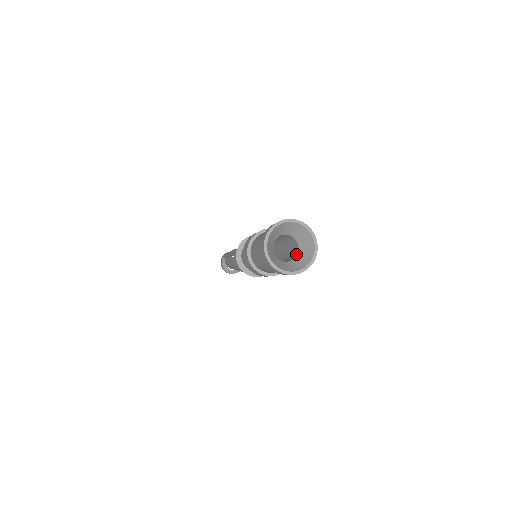
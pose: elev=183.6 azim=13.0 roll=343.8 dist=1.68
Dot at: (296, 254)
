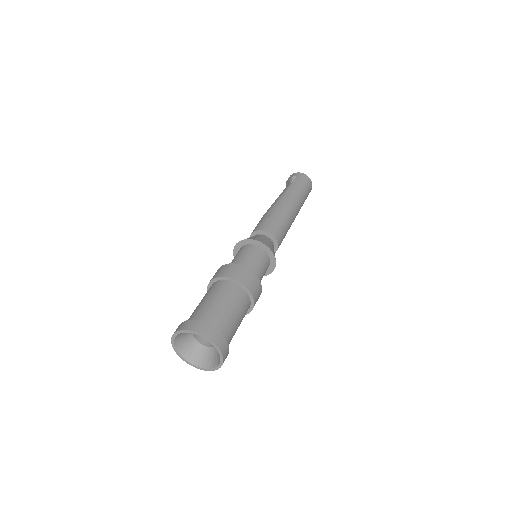
Dot at: (209, 344)
